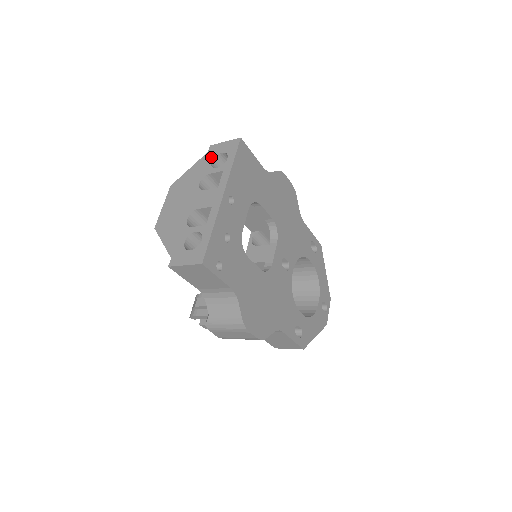
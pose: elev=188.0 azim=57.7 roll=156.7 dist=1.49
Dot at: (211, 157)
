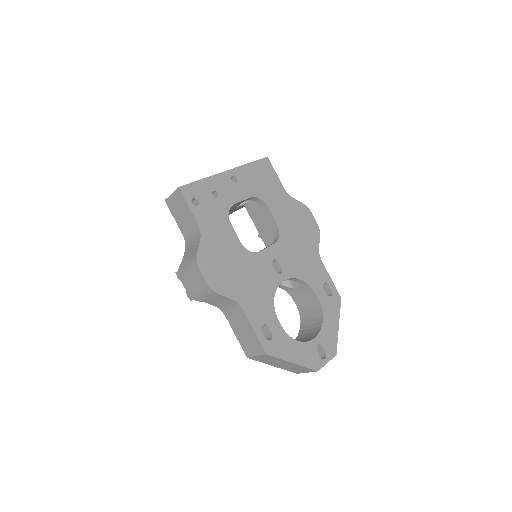
Dot at: occluded
